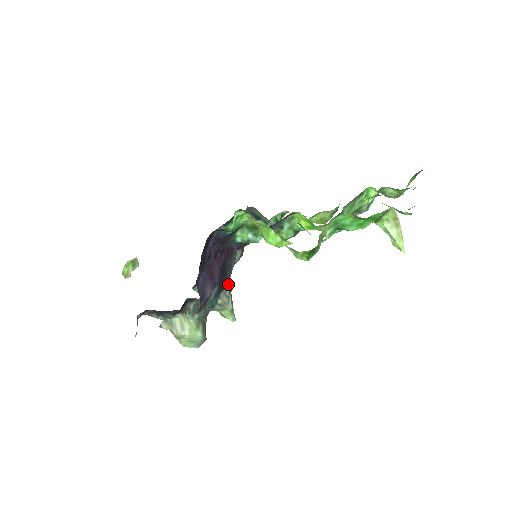
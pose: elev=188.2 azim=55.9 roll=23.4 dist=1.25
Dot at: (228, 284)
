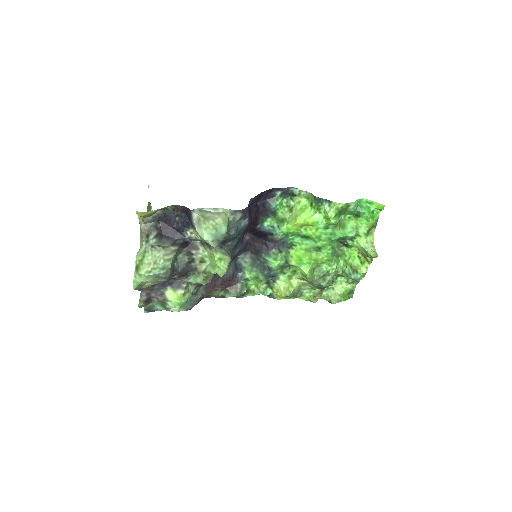
Dot at: occluded
